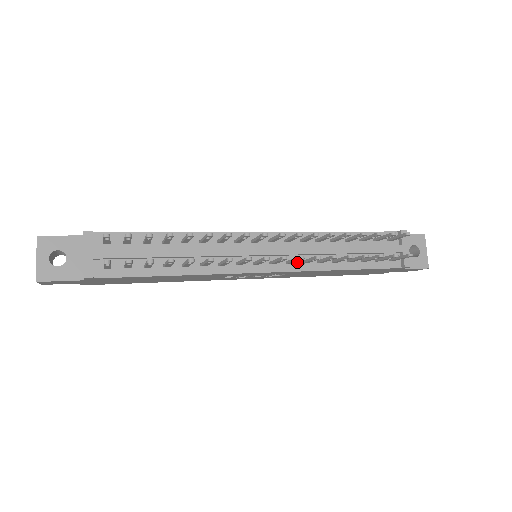
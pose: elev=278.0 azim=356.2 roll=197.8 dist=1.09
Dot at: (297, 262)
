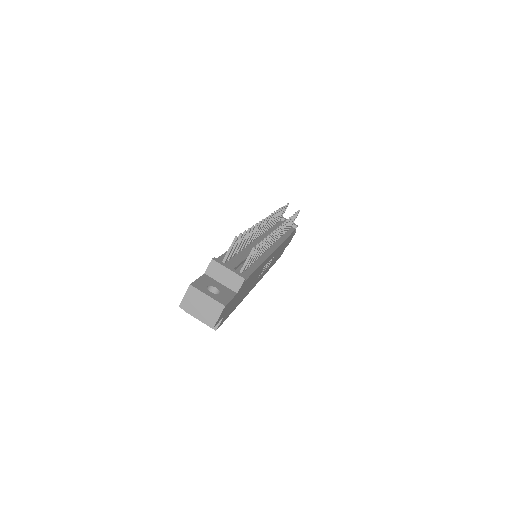
Dot at: occluded
